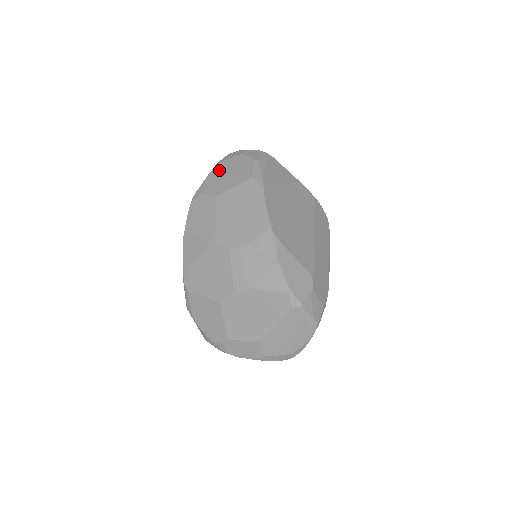
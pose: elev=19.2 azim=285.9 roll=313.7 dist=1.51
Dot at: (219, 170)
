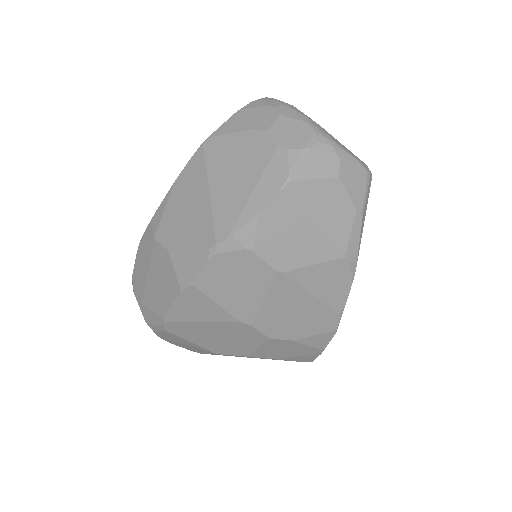
Dot at: (290, 207)
